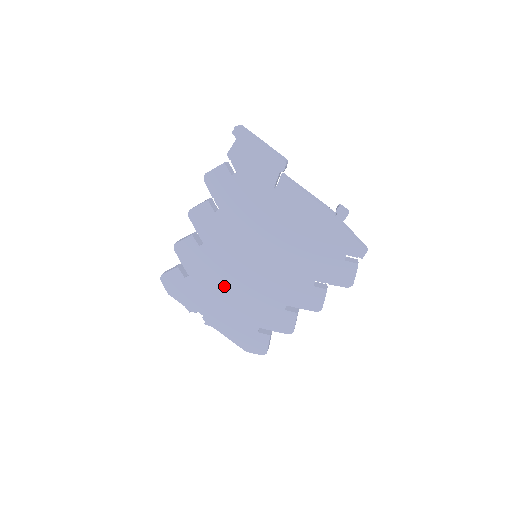
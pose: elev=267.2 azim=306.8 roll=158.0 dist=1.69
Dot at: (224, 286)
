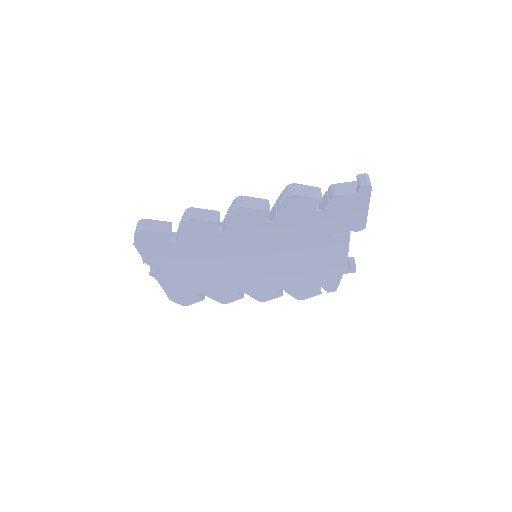
Dot at: (204, 263)
